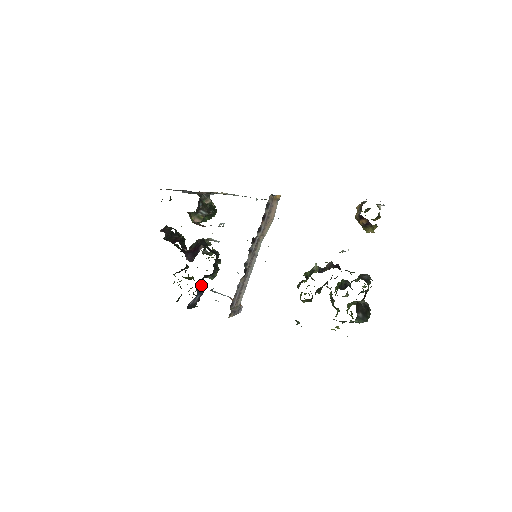
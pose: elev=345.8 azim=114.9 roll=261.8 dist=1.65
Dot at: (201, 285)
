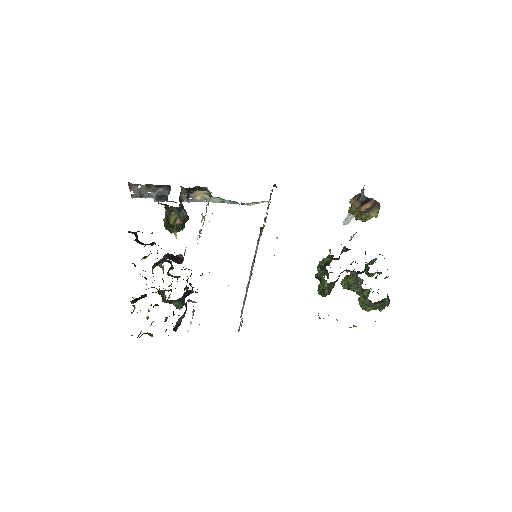
Dot at: (173, 311)
